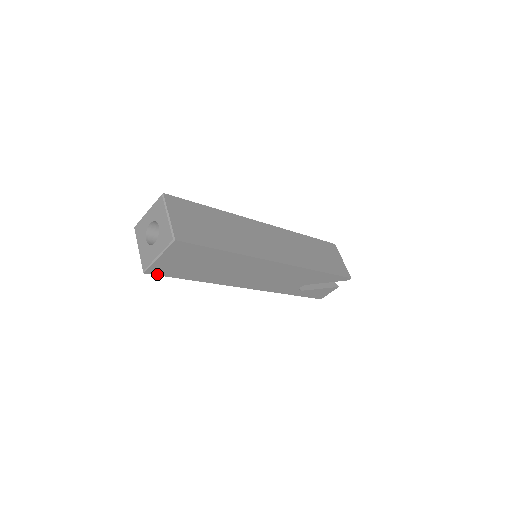
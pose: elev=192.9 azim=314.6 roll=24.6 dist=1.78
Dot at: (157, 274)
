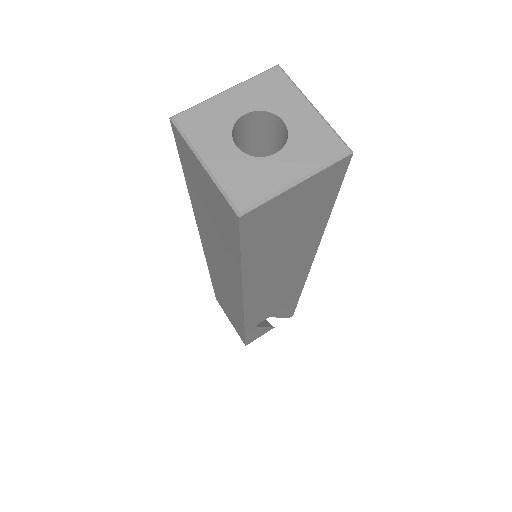
Dot at: (242, 230)
